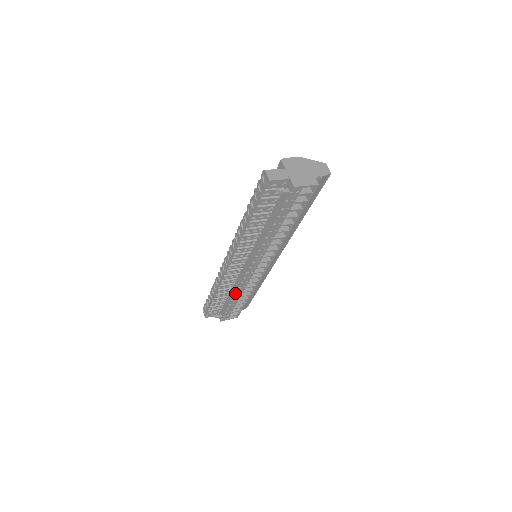
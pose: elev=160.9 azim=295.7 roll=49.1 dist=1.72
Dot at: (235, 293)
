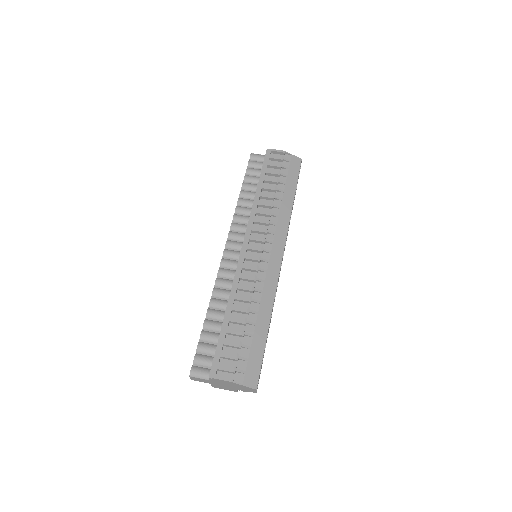
Dot at: occluded
